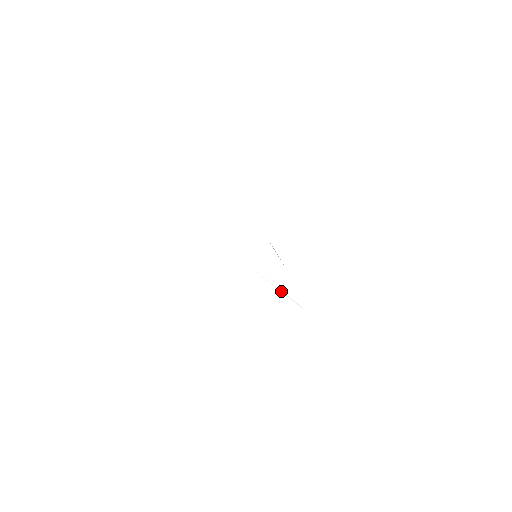
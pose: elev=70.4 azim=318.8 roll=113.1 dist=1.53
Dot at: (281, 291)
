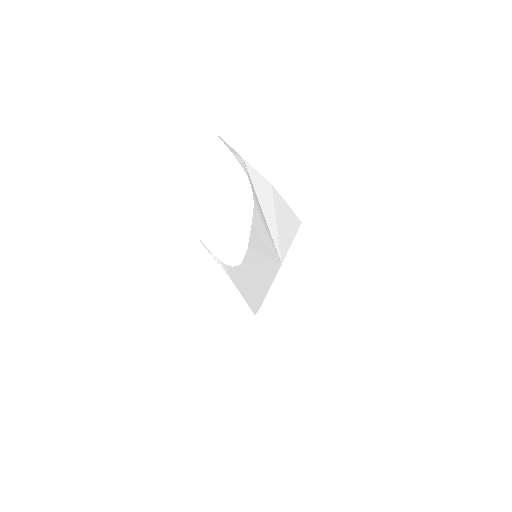
Dot at: (266, 294)
